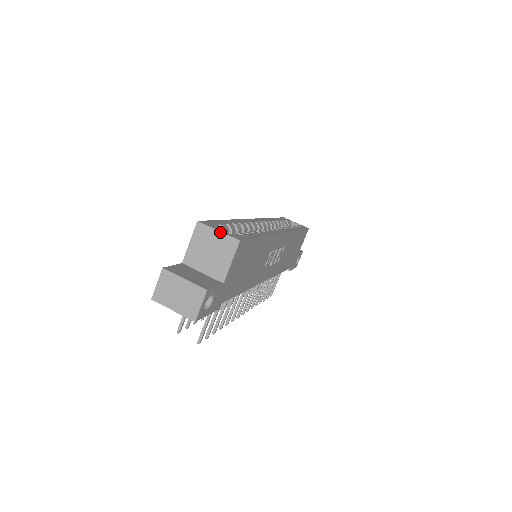
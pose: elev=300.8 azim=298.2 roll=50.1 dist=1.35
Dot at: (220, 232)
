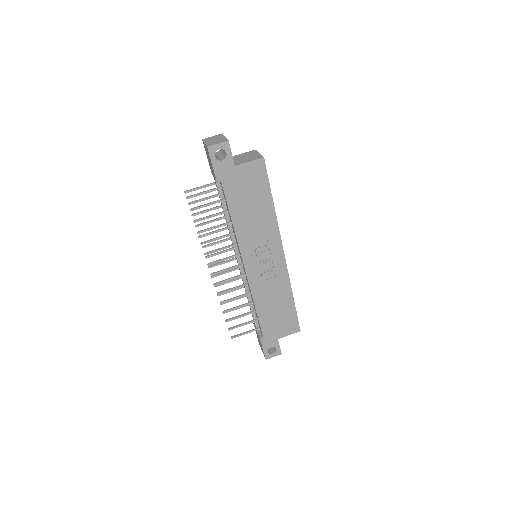
Dot at: (260, 154)
